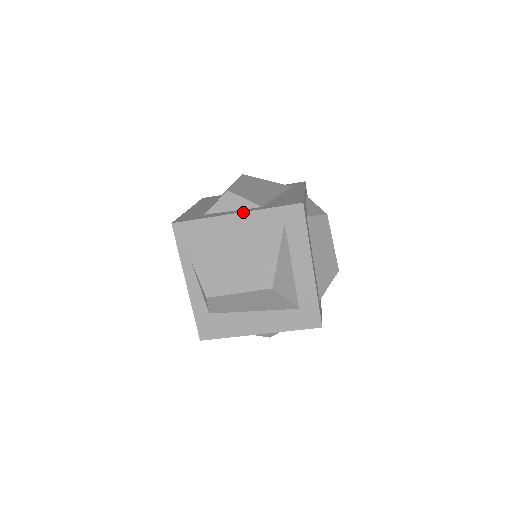
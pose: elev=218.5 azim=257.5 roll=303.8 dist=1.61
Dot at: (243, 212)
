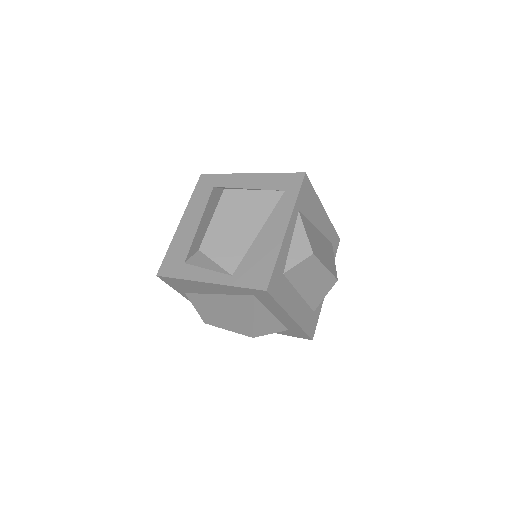
Dot at: (213, 283)
